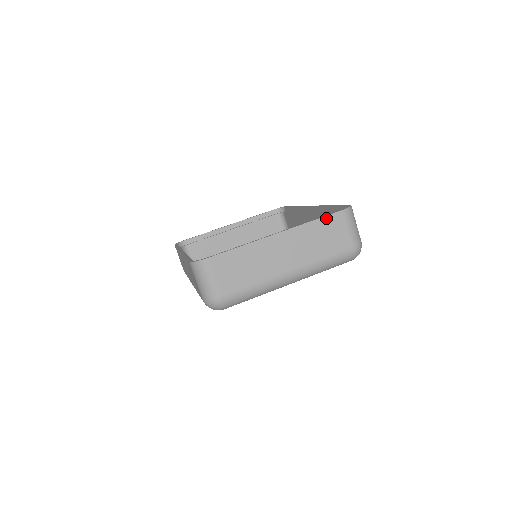
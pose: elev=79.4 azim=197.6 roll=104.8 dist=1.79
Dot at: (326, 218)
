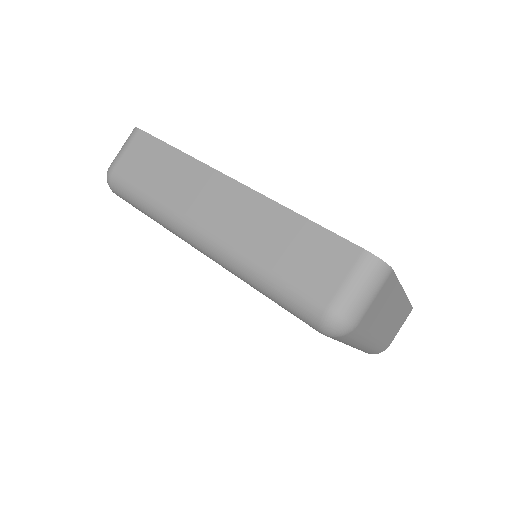
Dot at: (410, 306)
